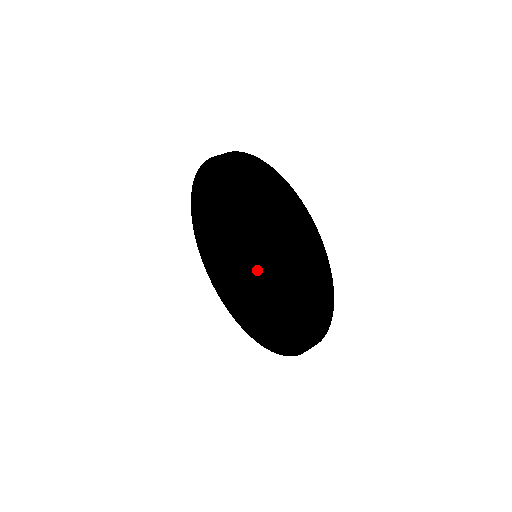
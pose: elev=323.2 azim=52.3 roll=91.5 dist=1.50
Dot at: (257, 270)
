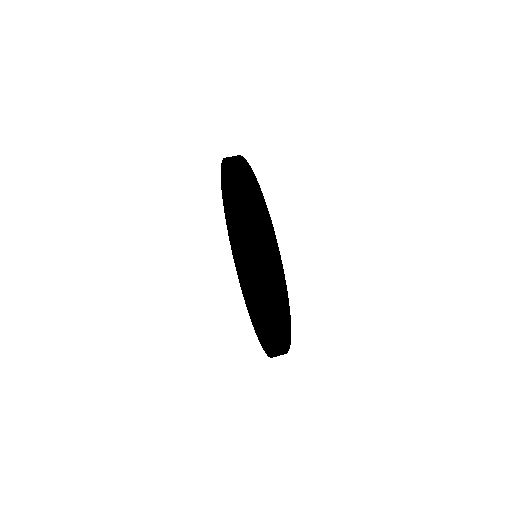
Dot at: (257, 268)
